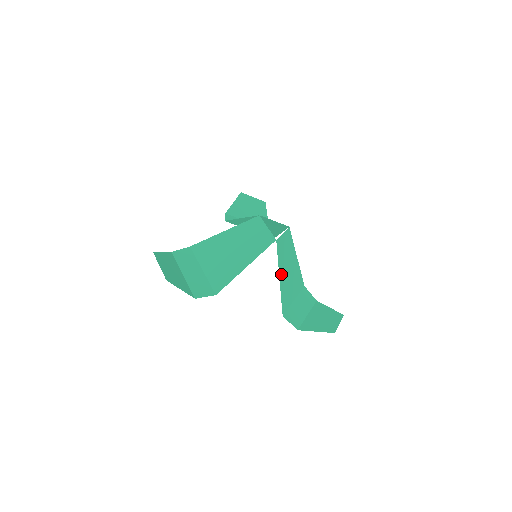
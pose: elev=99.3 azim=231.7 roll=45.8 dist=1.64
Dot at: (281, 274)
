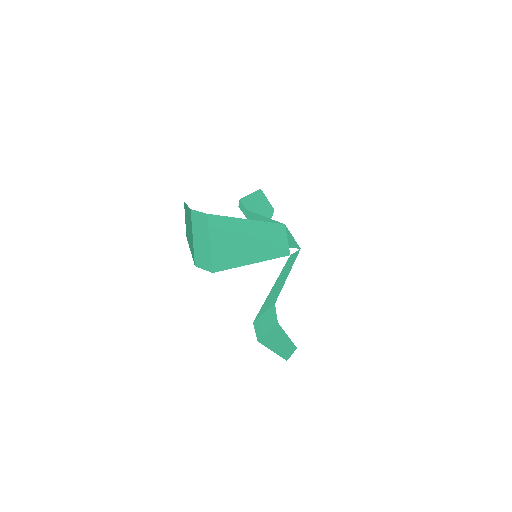
Dot at: (274, 286)
